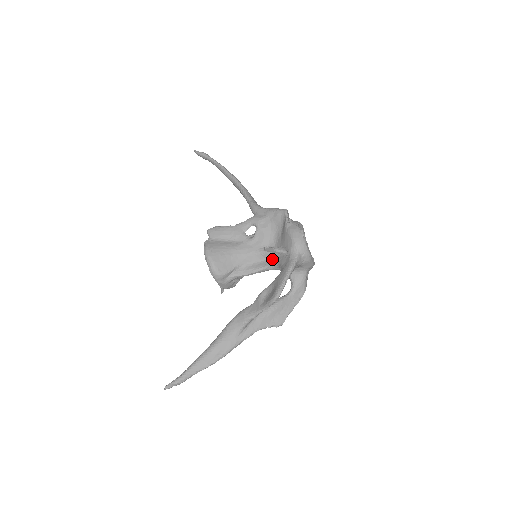
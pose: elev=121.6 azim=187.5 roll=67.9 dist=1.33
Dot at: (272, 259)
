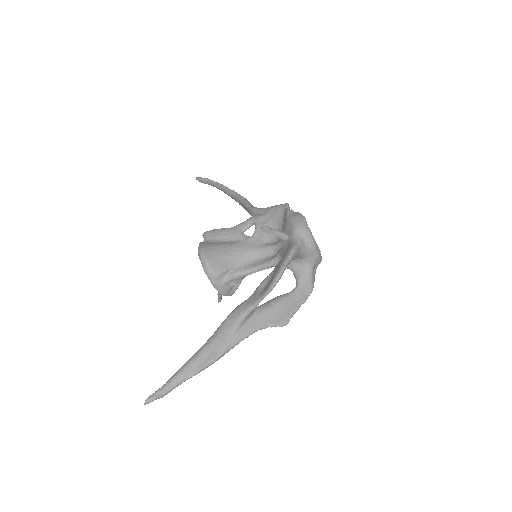
Dot at: (273, 254)
